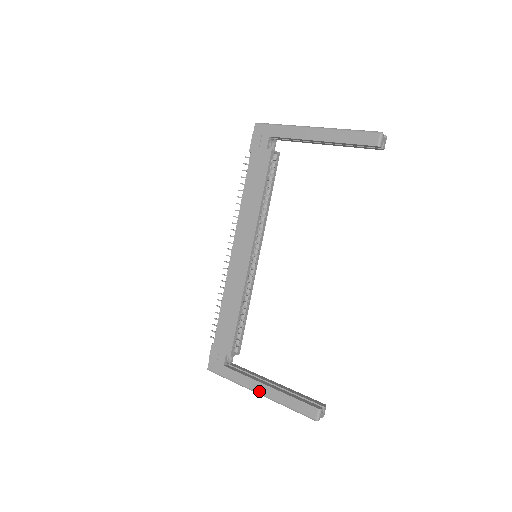
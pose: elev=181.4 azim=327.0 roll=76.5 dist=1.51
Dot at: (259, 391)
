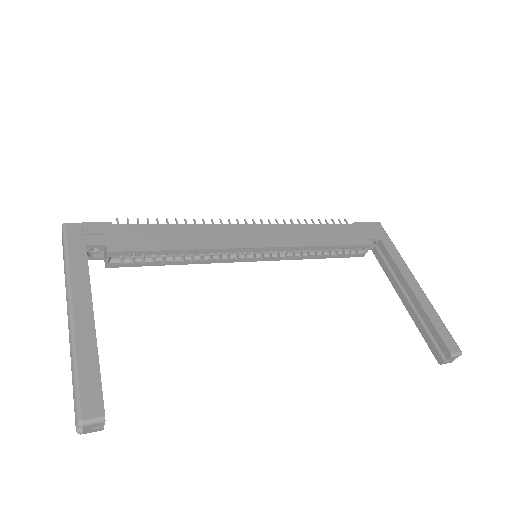
Dot at: (77, 309)
